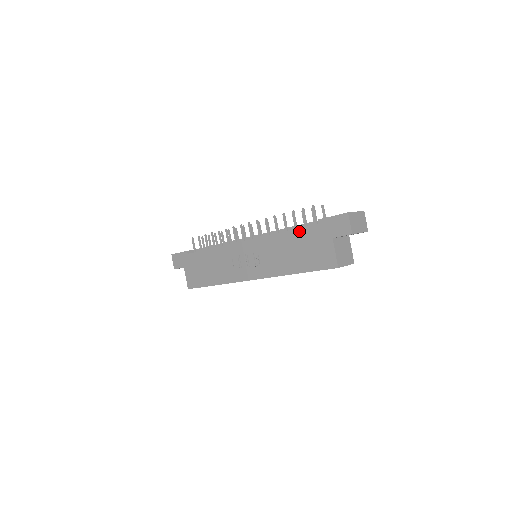
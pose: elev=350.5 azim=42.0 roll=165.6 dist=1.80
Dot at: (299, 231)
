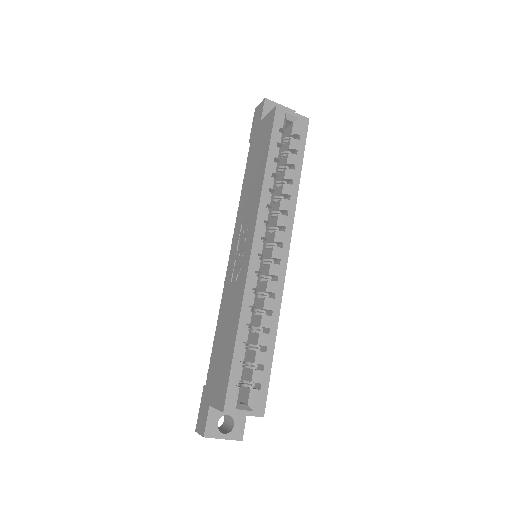
Dot at: (247, 166)
